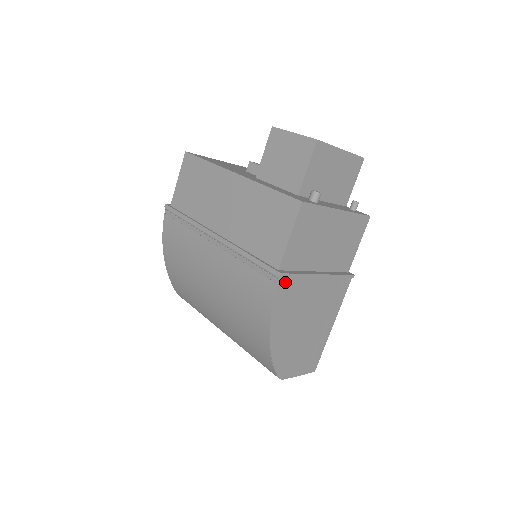
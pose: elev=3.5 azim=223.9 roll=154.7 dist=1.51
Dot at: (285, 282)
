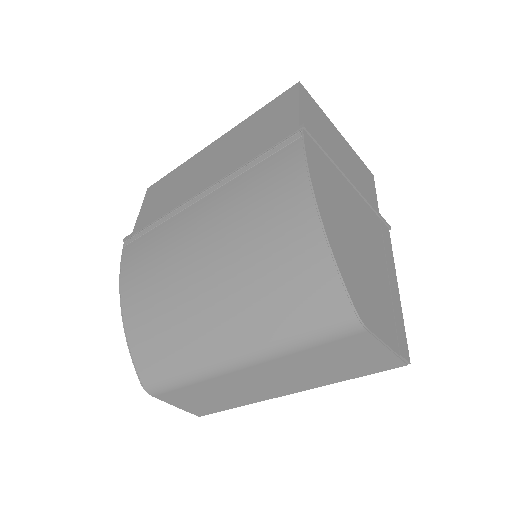
Dot at: (312, 145)
